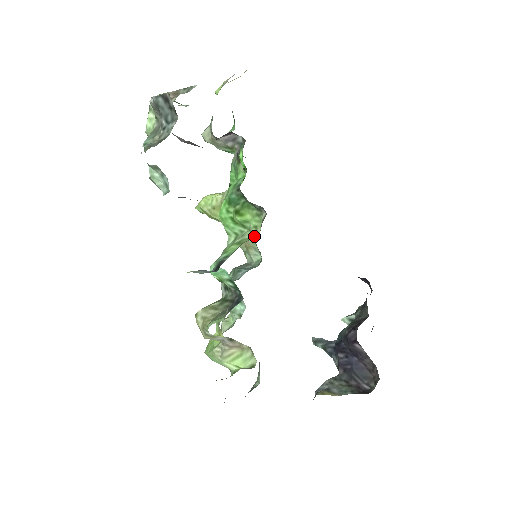
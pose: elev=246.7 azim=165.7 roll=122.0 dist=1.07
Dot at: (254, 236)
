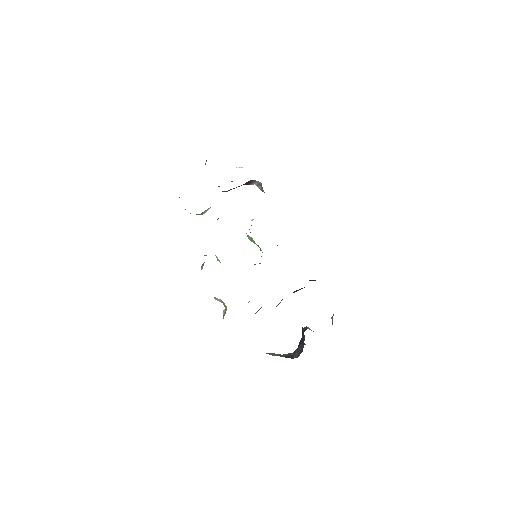
Dot at: occluded
